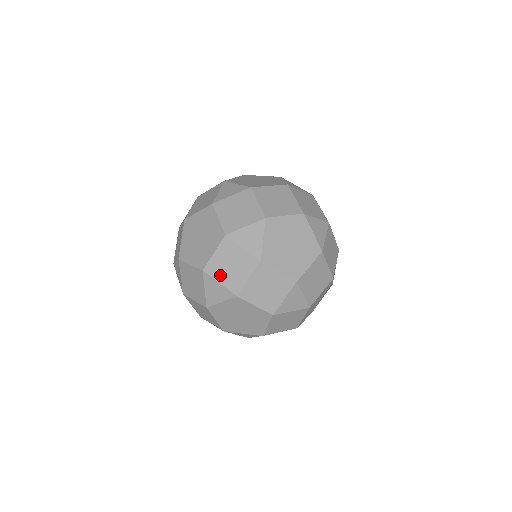
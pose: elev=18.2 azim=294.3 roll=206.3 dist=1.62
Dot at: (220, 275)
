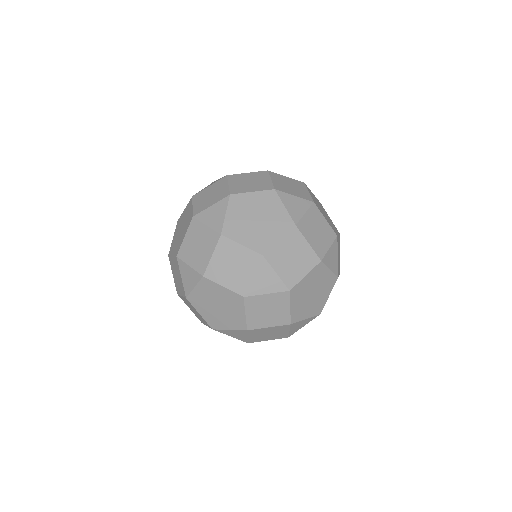
Dot at: (189, 257)
